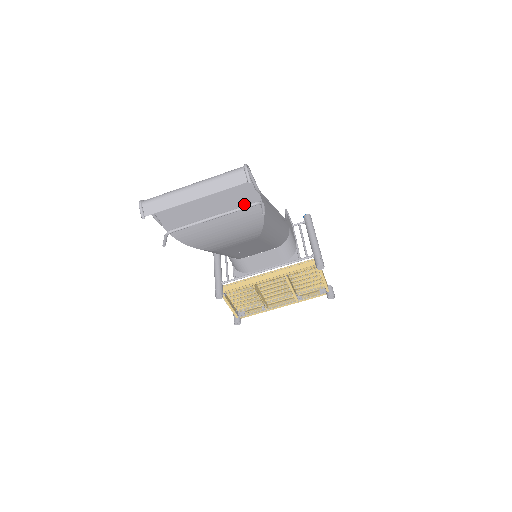
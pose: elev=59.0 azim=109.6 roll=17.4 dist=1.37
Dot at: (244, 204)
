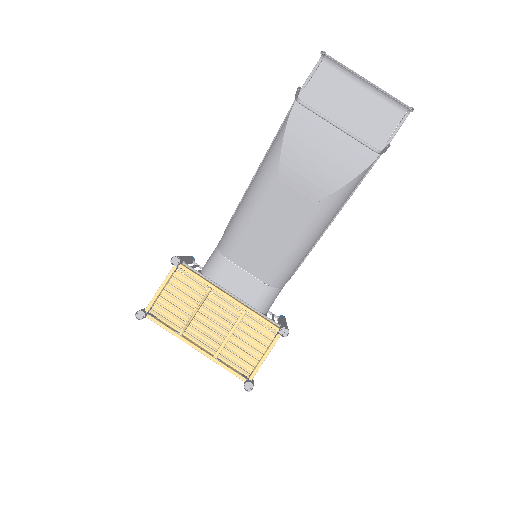
Dot at: (367, 143)
